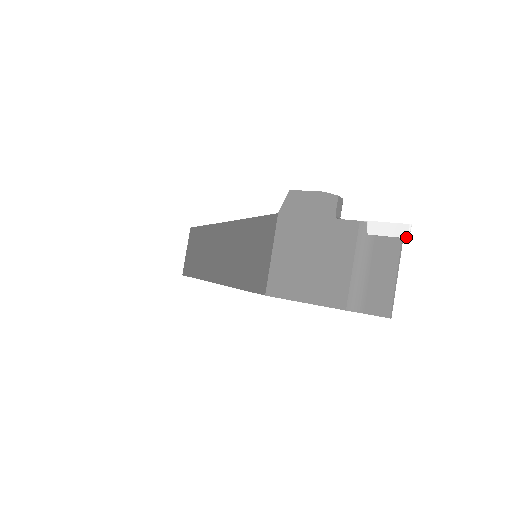
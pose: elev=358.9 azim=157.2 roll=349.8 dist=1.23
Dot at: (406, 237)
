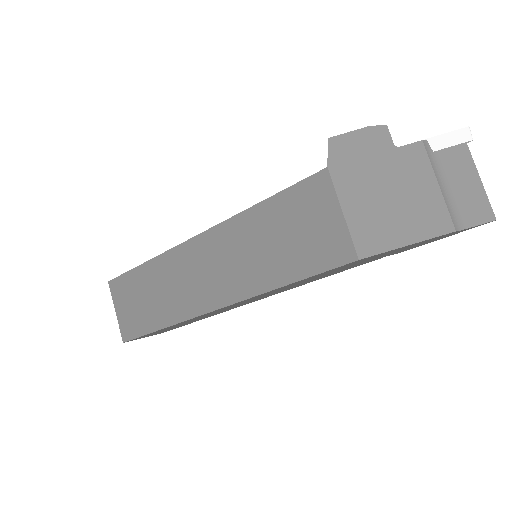
Dot at: (471, 139)
